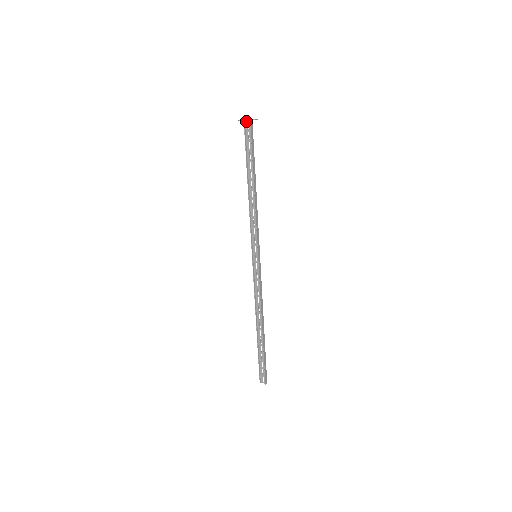
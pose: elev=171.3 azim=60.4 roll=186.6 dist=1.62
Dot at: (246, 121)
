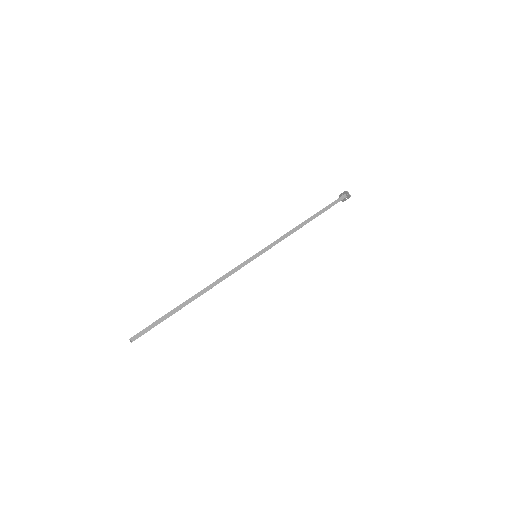
Dot at: occluded
